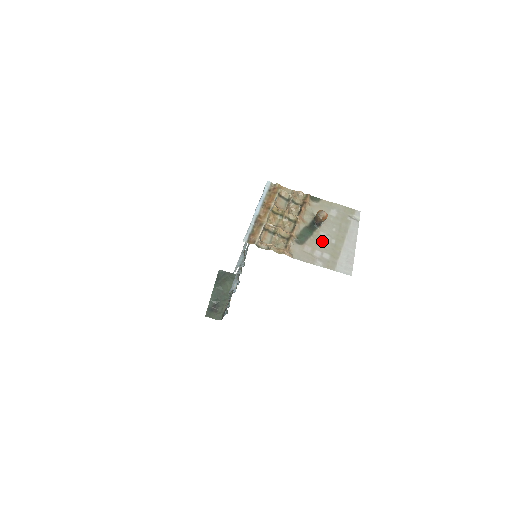
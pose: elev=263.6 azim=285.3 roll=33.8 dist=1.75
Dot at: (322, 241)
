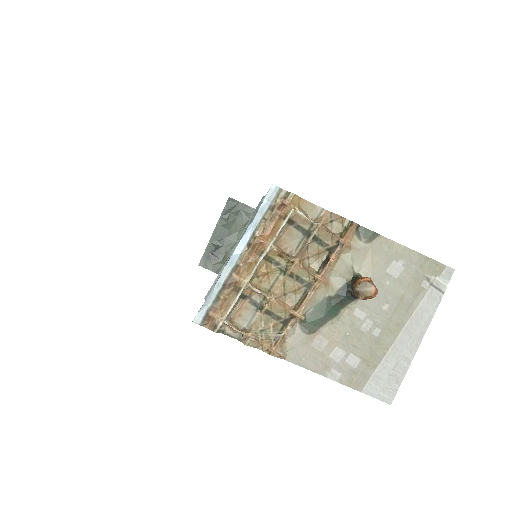
Dot at: (354, 330)
